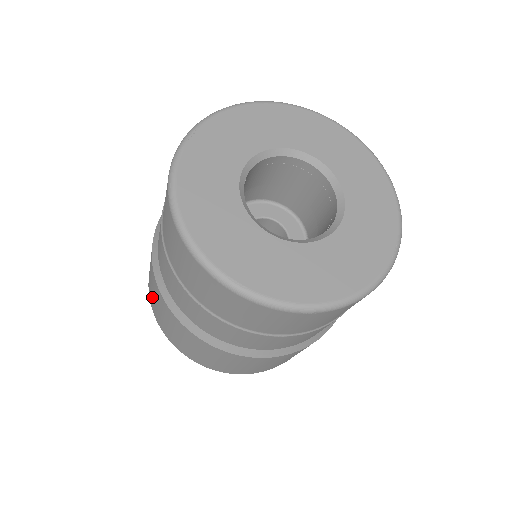
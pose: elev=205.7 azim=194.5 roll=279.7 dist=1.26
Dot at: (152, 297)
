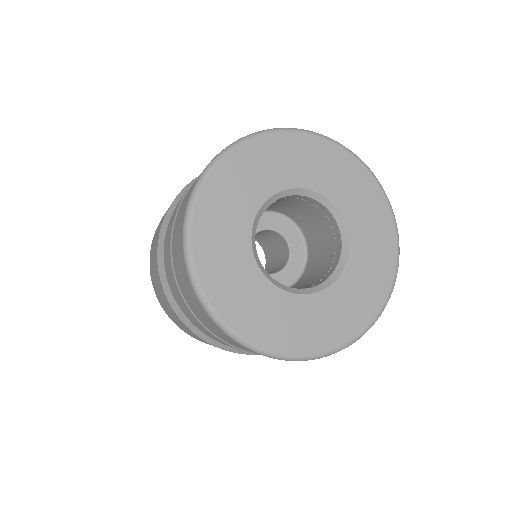
Dot at: occluded
